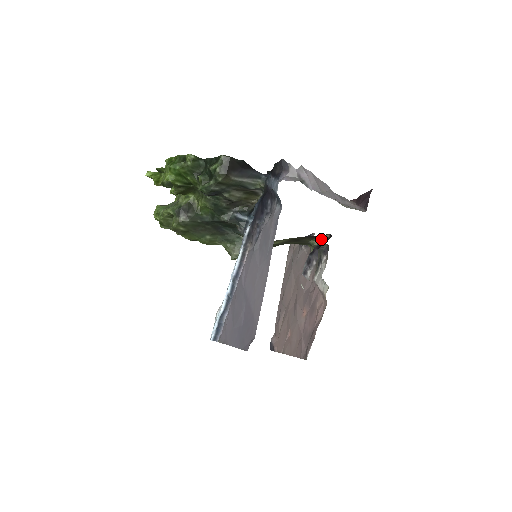
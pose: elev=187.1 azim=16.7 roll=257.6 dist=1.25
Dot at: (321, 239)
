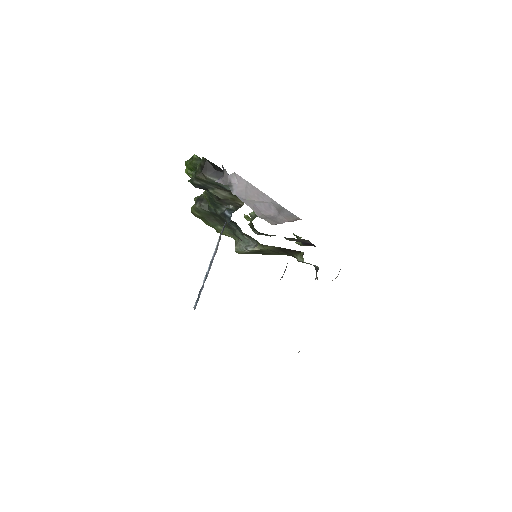
Dot at: (301, 256)
